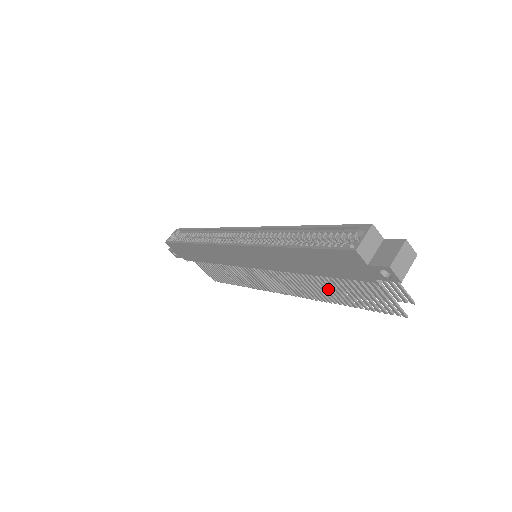
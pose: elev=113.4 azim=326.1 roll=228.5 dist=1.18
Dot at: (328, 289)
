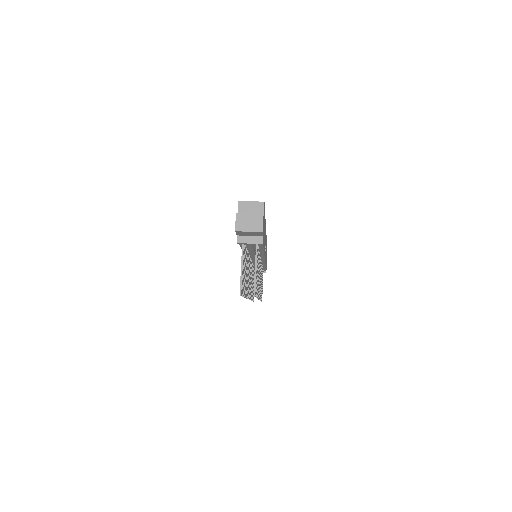
Dot at: (246, 276)
